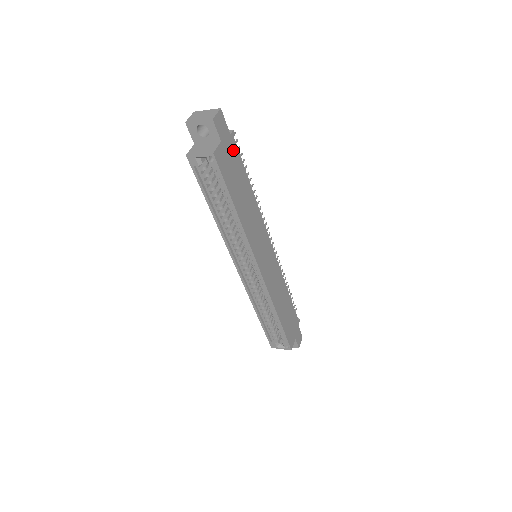
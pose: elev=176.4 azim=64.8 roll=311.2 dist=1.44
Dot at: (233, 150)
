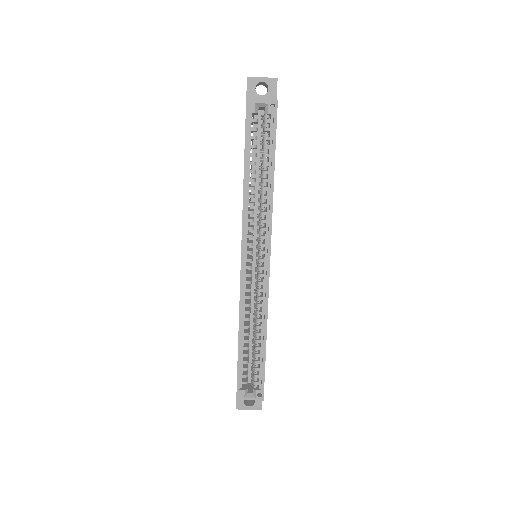
Dot at: occluded
